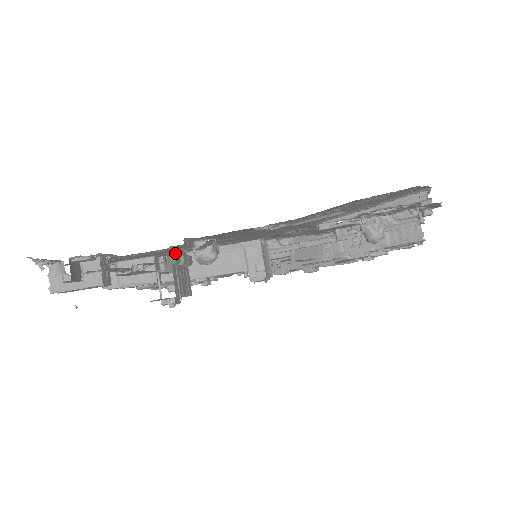
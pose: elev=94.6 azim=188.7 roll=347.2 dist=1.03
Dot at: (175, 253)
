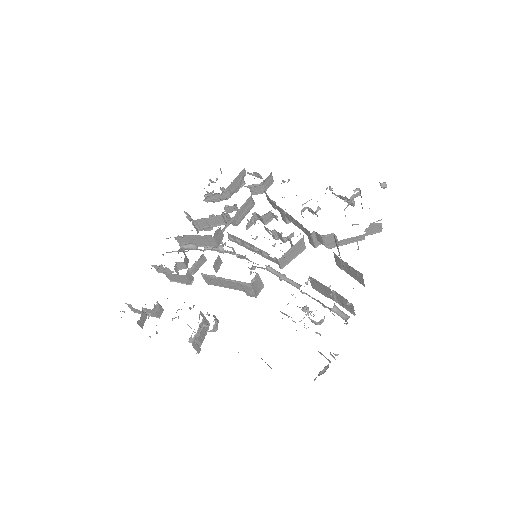
Dot at: (192, 342)
